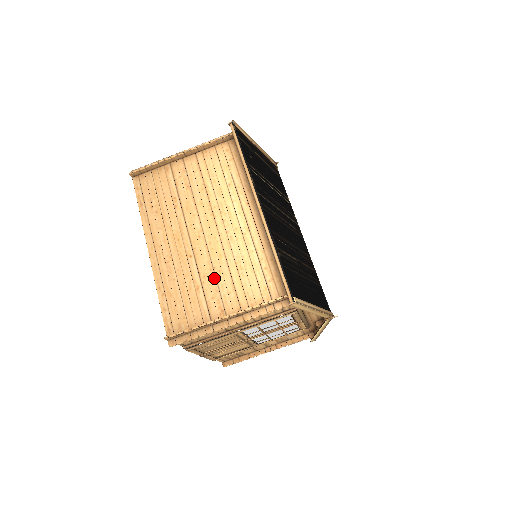
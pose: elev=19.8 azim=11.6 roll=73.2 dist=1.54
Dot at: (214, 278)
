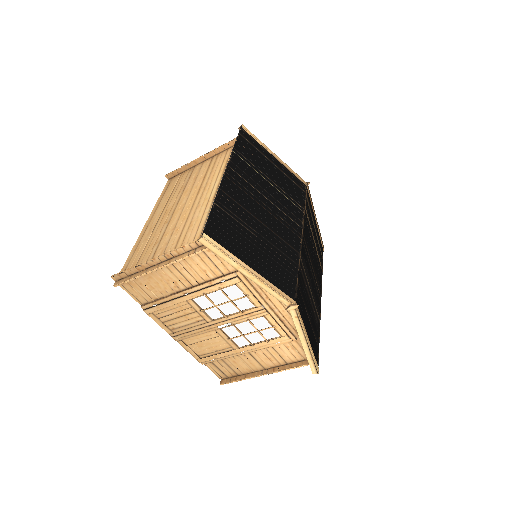
Dot at: (171, 235)
